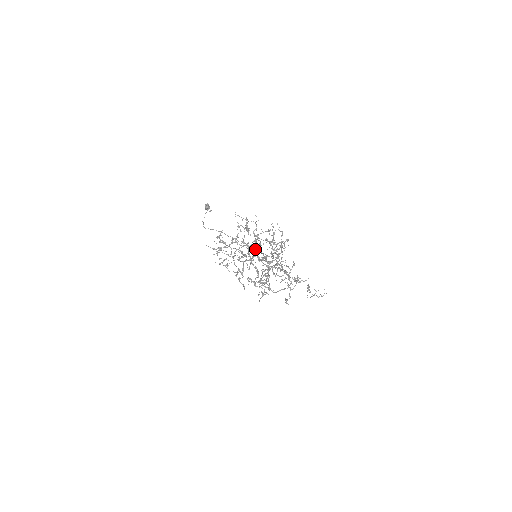
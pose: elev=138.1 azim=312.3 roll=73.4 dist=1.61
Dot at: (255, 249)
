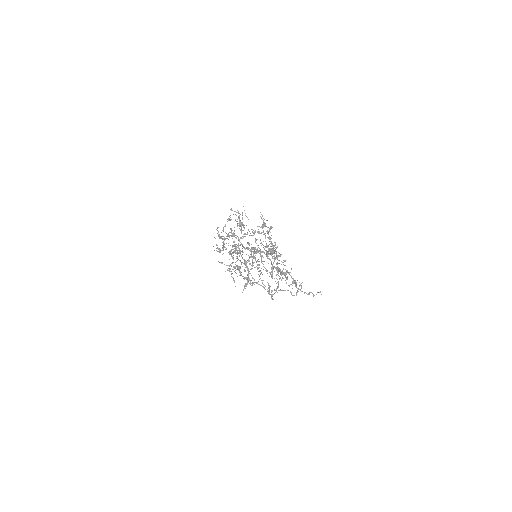
Dot at: (240, 238)
